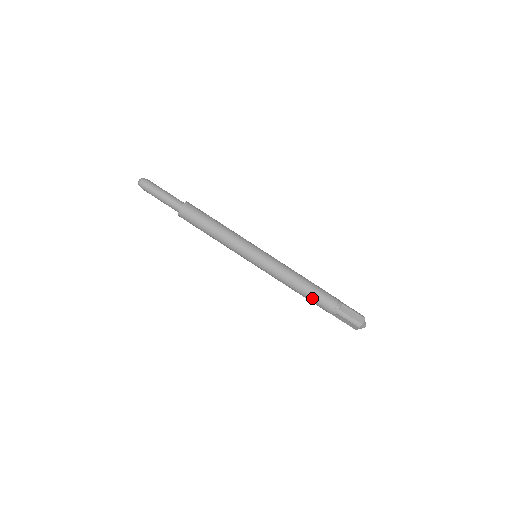
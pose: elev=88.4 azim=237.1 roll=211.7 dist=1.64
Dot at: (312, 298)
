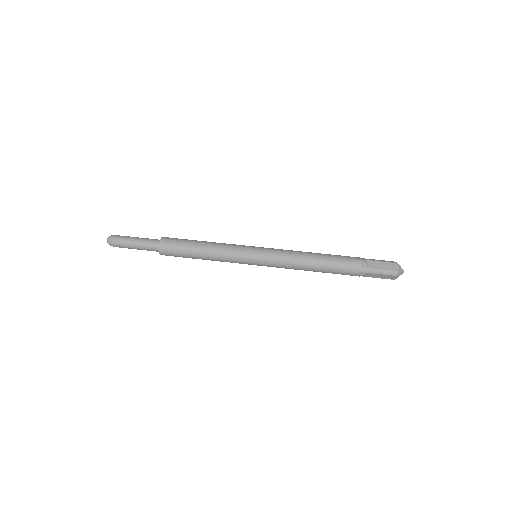
Dot at: (334, 257)
